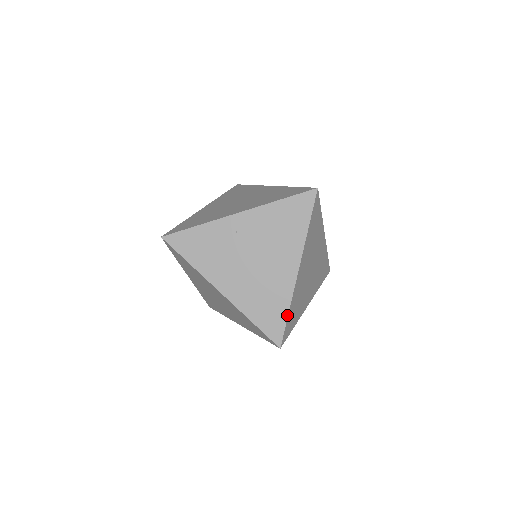
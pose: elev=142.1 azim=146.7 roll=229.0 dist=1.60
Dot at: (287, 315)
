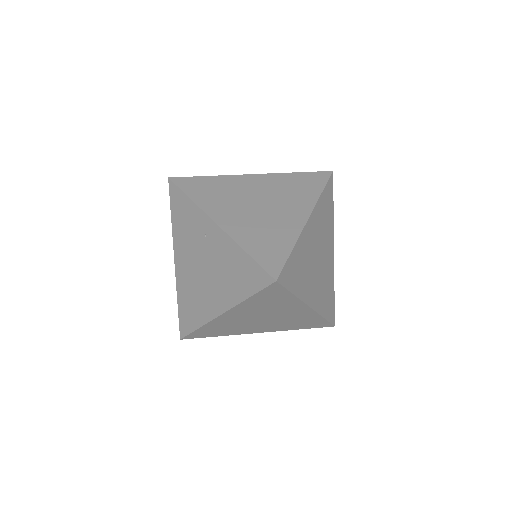
Dot at: (196, 329)
